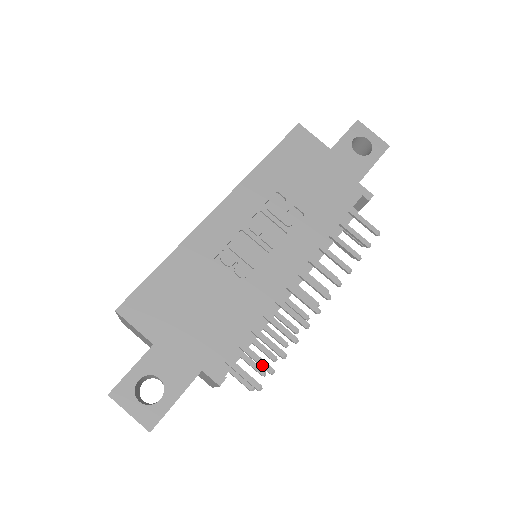
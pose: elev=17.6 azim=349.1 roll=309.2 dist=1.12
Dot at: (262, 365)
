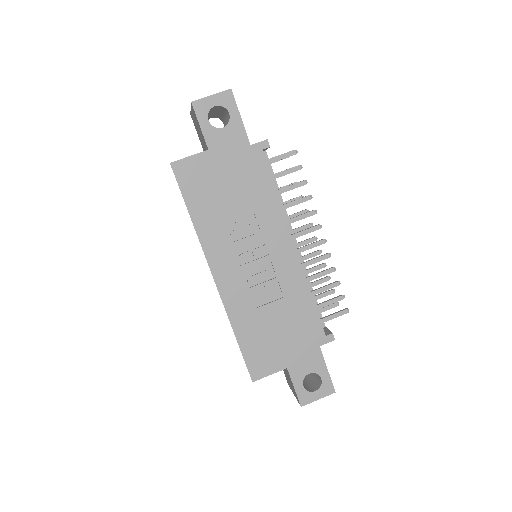
Dot at: (335, 302)
